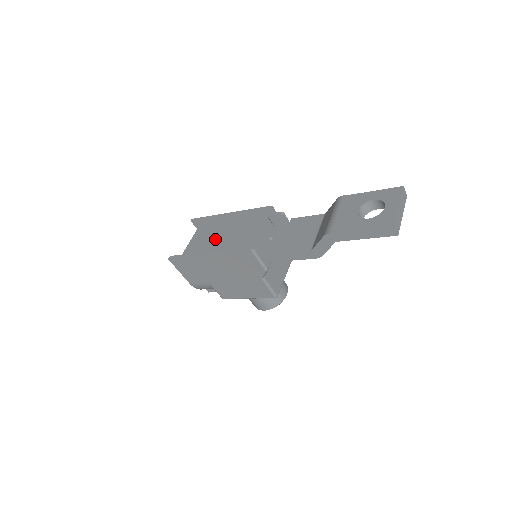
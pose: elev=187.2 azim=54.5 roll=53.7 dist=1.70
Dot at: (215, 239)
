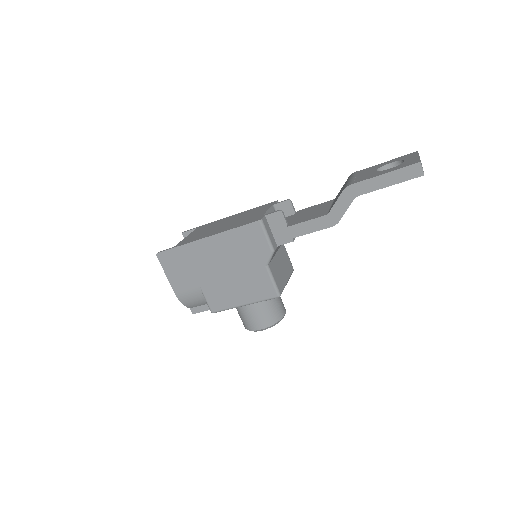
Dot at: (214, 229)
